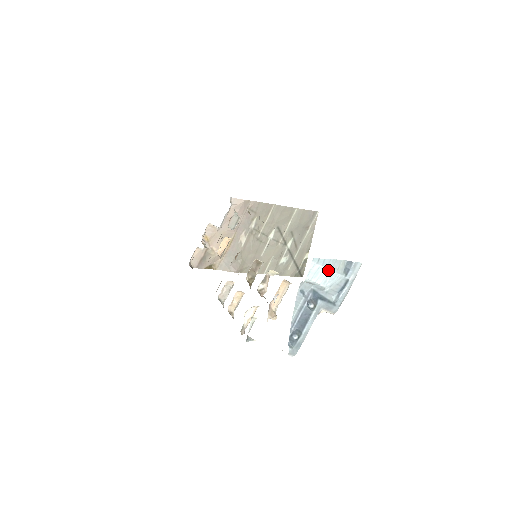
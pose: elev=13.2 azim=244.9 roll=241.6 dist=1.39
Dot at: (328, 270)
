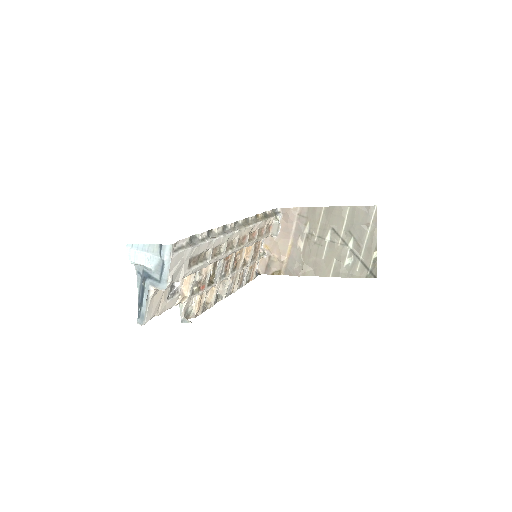
Dot at: (145, 253)
